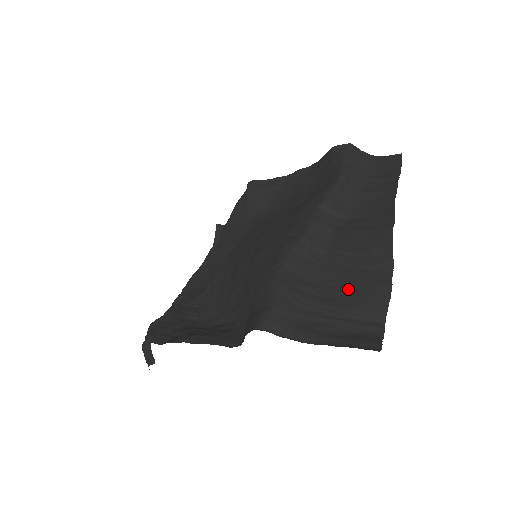
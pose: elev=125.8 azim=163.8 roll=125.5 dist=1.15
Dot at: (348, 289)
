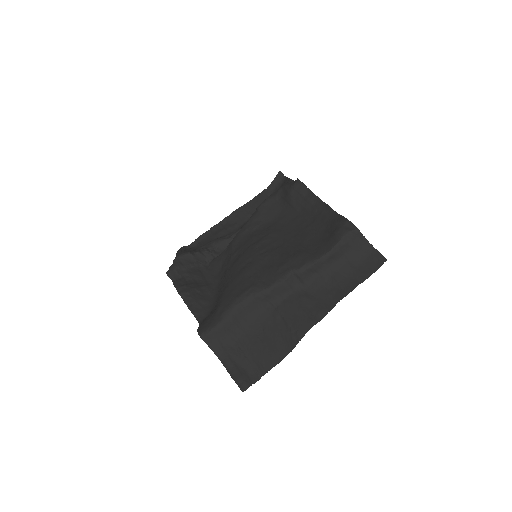
Dot at: (263, 341)
